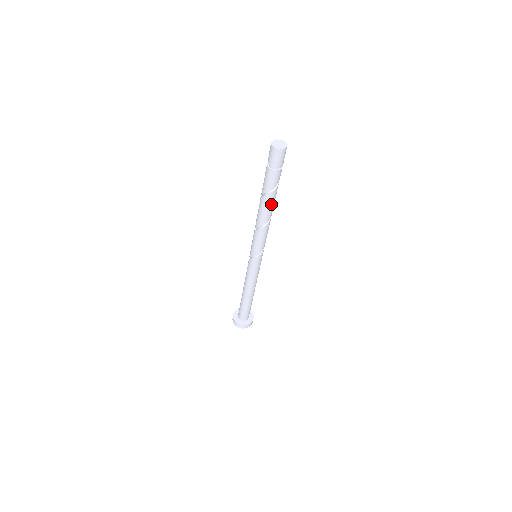
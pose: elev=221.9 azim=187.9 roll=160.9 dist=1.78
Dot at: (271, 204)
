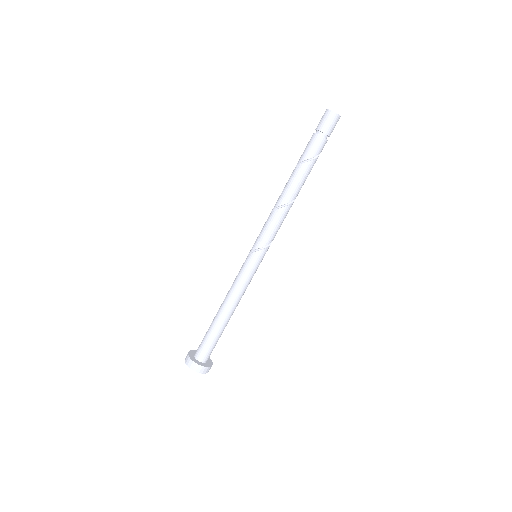
Dot at: (300, 179)
